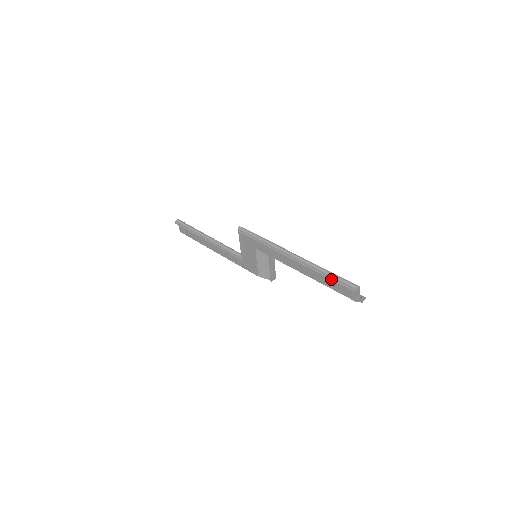
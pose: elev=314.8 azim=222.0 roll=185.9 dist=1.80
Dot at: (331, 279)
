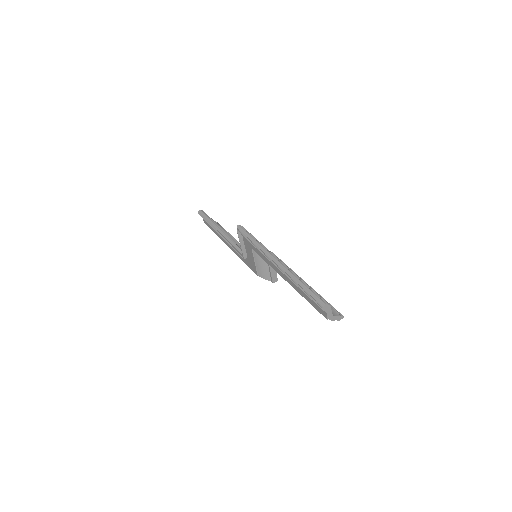
Dot at: (304, 292)
